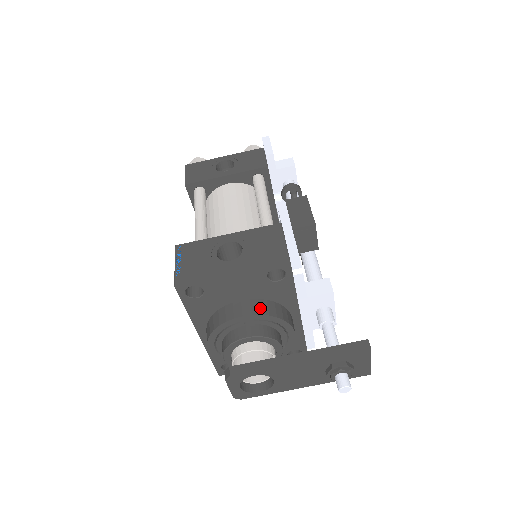
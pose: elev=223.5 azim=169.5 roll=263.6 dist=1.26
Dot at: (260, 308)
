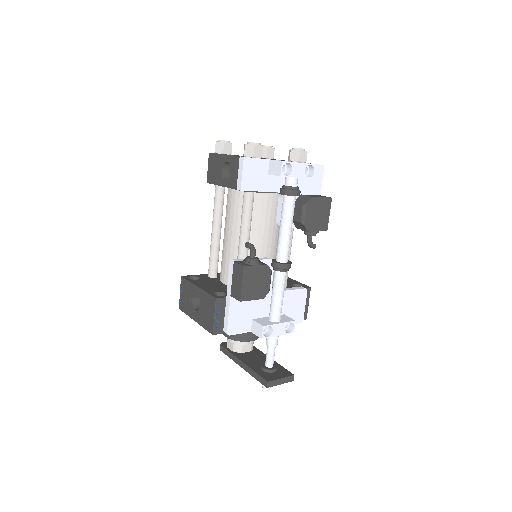
Dot at: occluded
